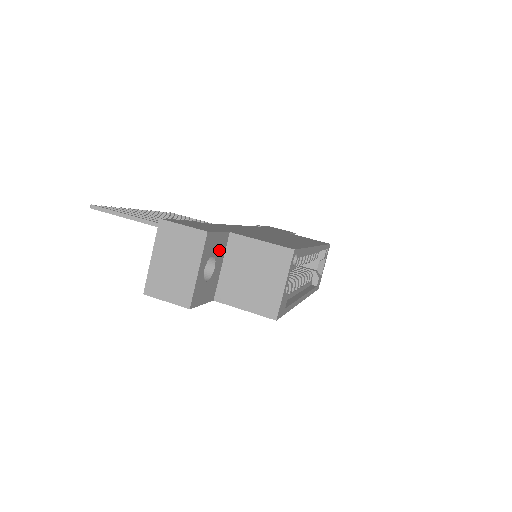
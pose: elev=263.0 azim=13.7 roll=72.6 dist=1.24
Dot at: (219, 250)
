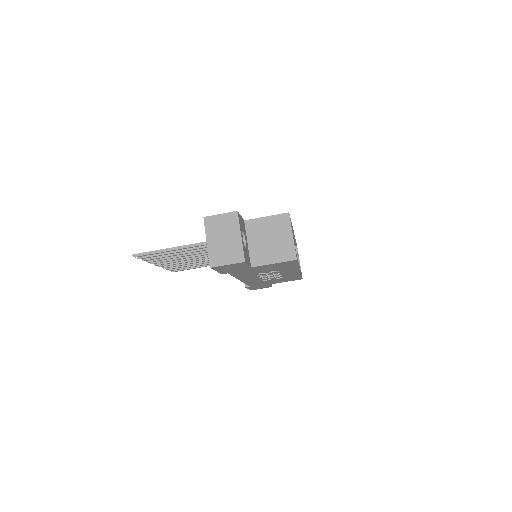
Dot at: (244, 230)
